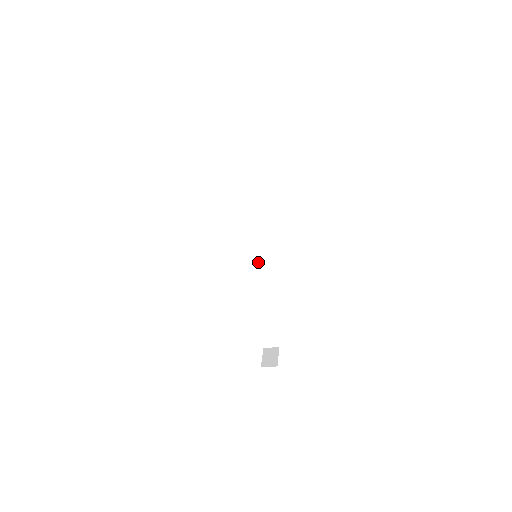
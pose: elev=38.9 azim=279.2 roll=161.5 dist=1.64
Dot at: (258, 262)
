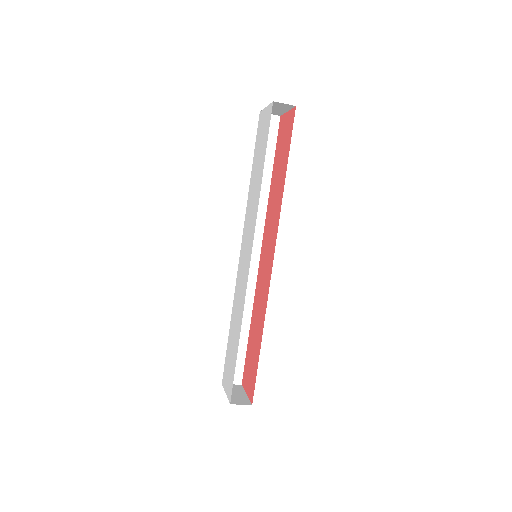
Dot at: occluded
